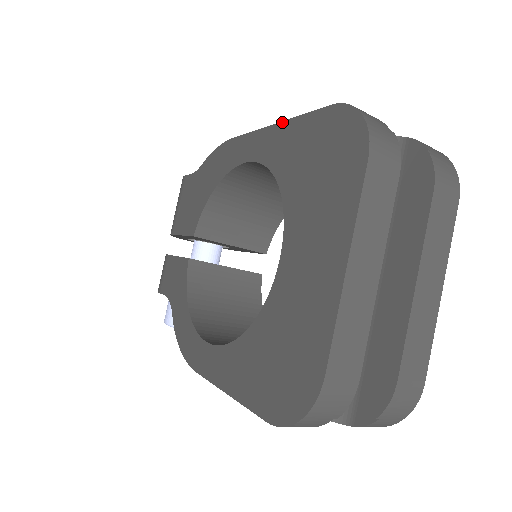
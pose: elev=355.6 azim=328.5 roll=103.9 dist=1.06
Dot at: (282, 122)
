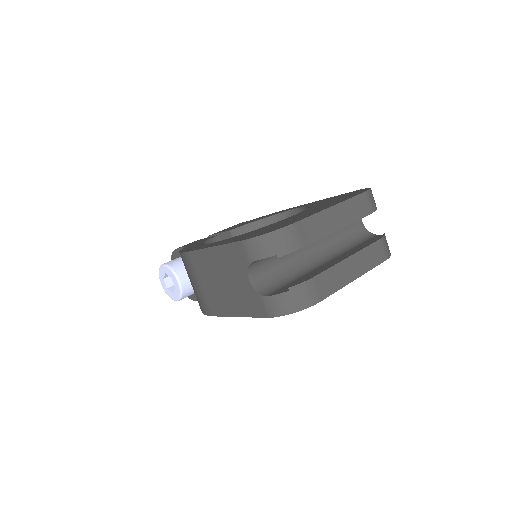
Dot at: (326, 198)
